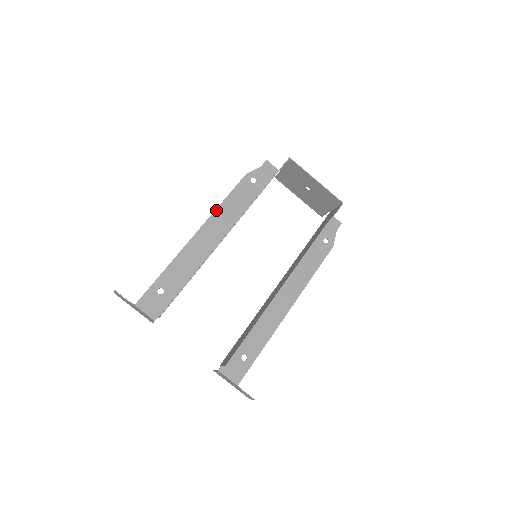
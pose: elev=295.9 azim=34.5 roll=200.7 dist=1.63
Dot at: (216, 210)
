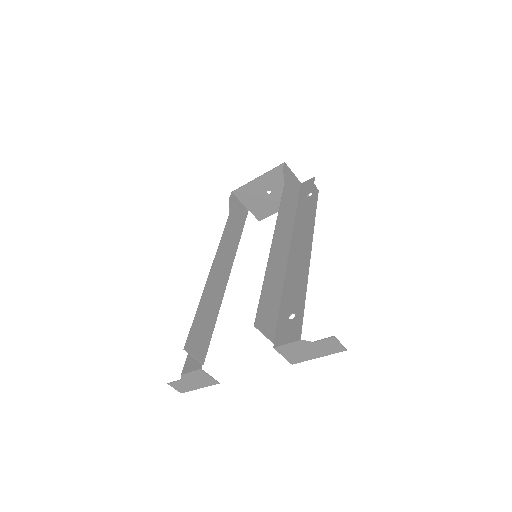
Dot at: occluded
